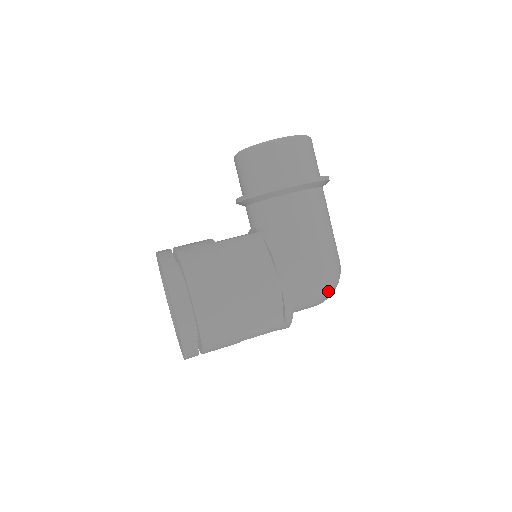
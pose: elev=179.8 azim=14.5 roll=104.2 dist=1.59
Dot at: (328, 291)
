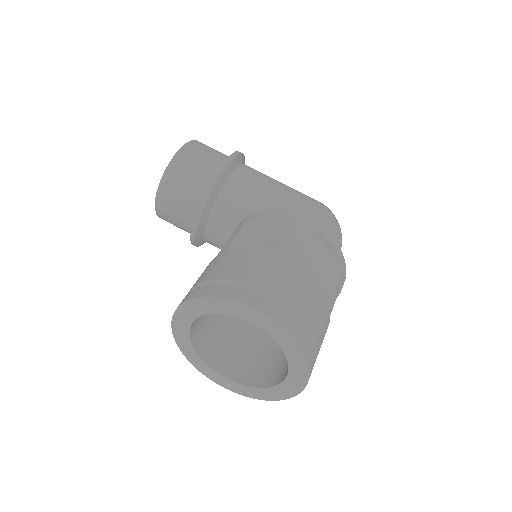
Dot at: (337, 223)
